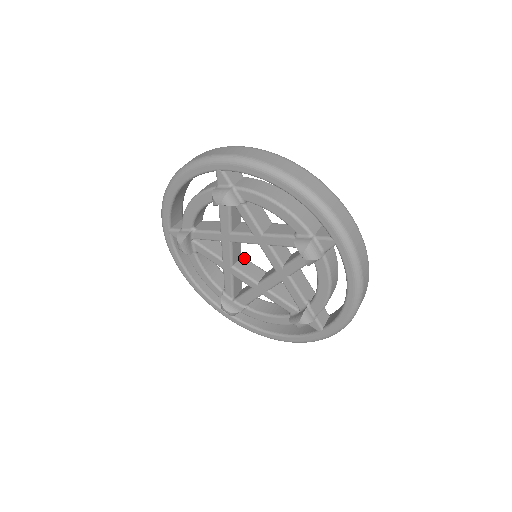
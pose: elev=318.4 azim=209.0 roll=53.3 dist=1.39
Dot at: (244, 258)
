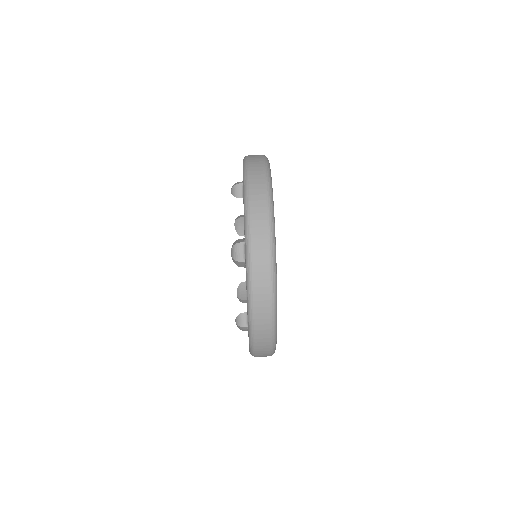
Dot at: occluded
